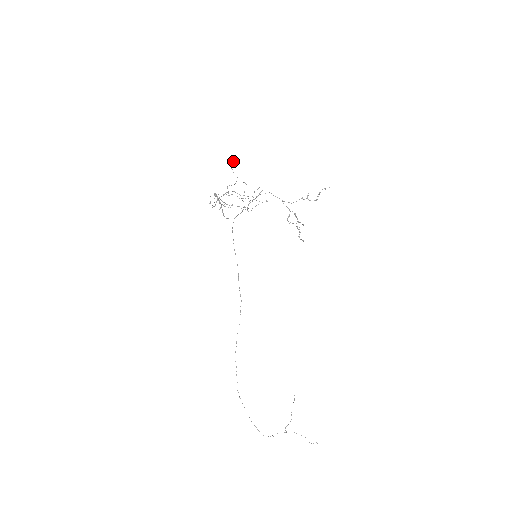
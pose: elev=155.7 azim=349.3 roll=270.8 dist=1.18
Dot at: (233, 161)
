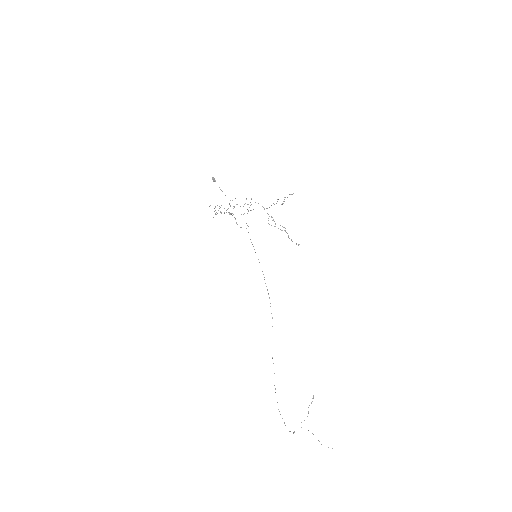
Dot at: (213, 177)
